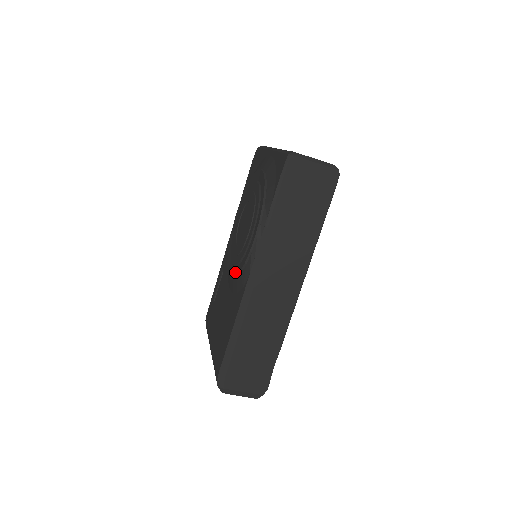
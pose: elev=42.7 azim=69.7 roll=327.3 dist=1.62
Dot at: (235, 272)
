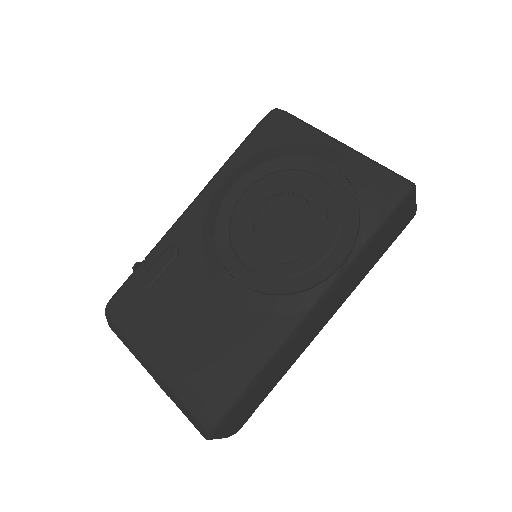
Dot at: (267, 285)
